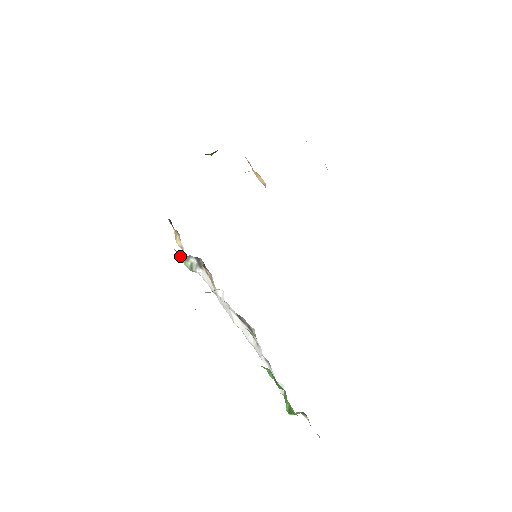
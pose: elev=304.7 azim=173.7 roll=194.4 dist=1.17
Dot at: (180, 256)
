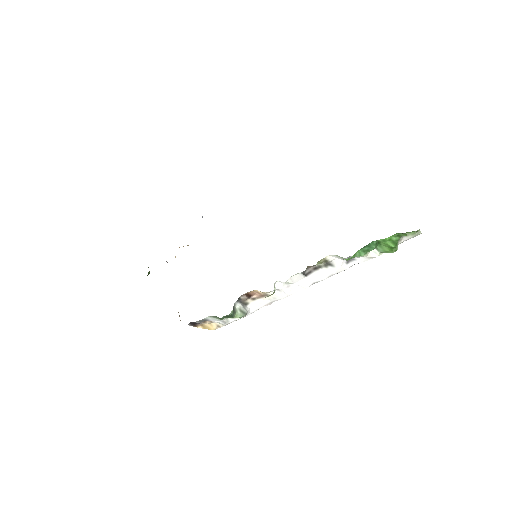
Dot at: (231, 312)
